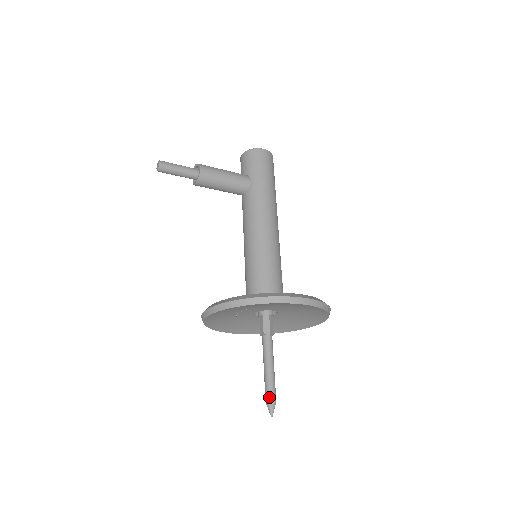
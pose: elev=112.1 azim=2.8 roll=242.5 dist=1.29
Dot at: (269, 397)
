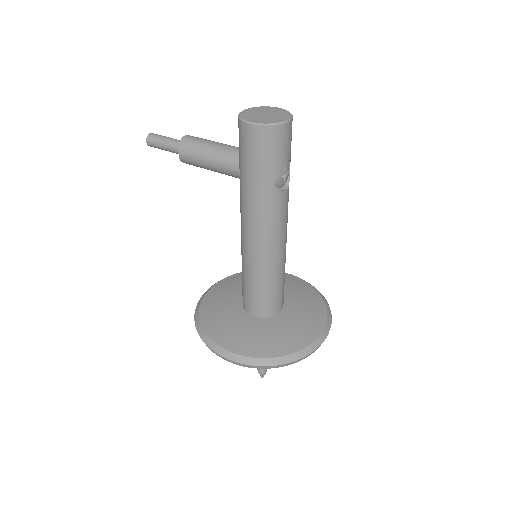
Dot at: occluded
